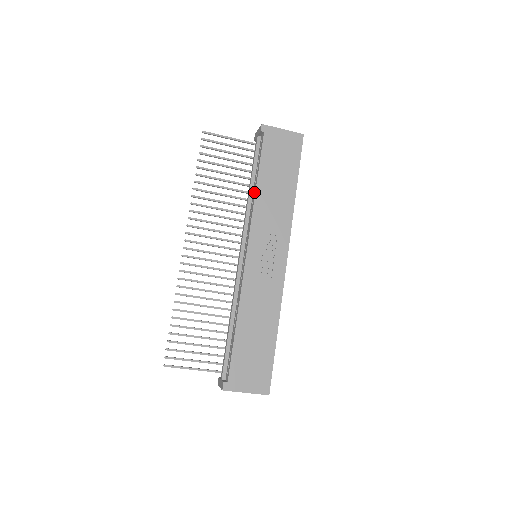
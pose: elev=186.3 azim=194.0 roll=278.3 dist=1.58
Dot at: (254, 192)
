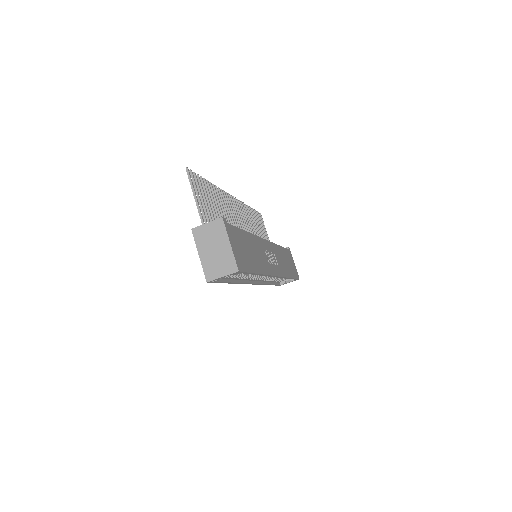
Dot at: occluded
